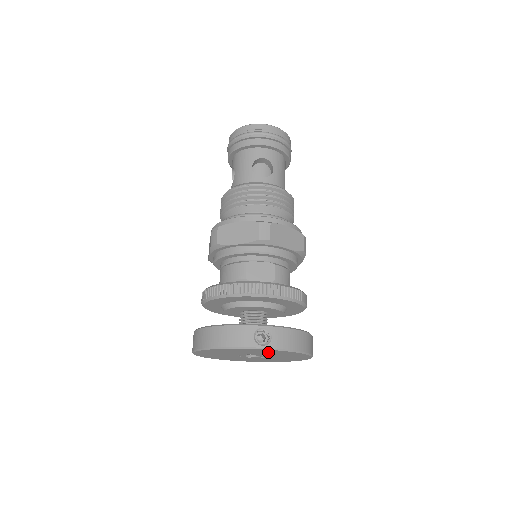
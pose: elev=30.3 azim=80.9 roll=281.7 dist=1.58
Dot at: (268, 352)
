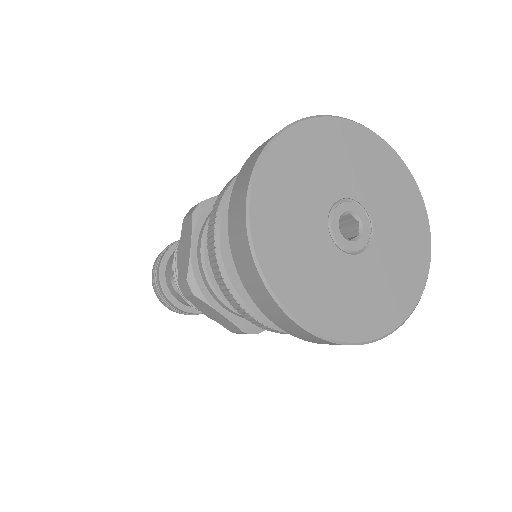
Dot at: (404, 218)
